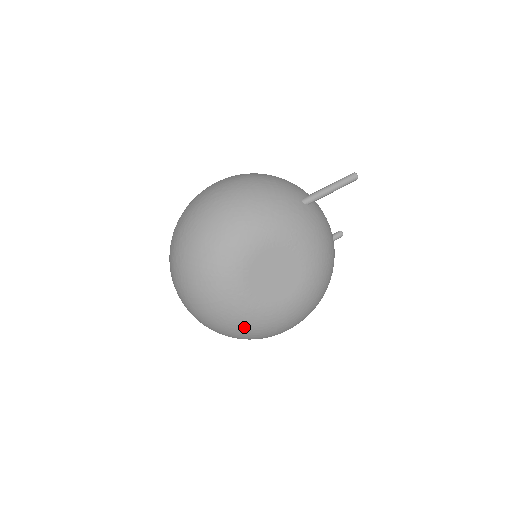
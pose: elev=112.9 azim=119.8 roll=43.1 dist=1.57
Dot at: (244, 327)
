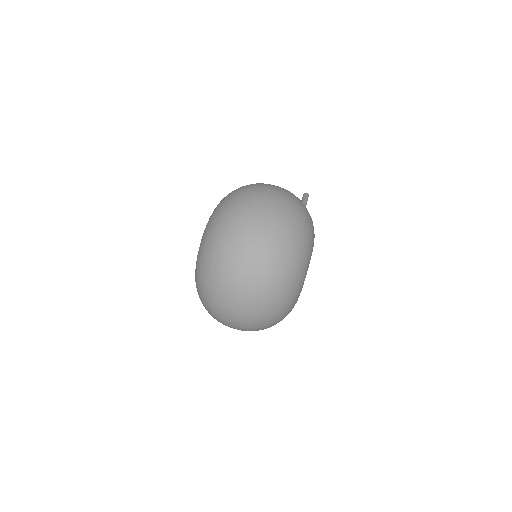
Dot at: occluded
